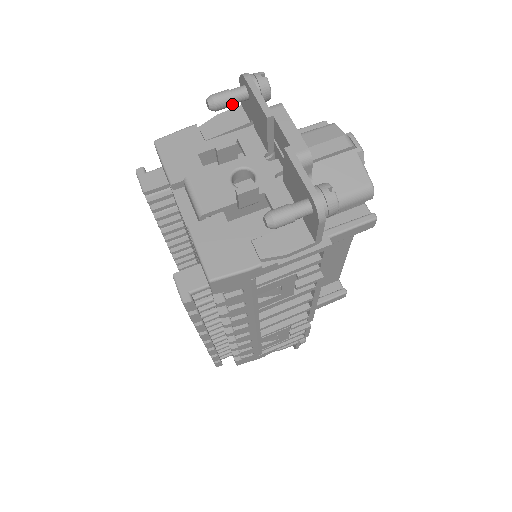
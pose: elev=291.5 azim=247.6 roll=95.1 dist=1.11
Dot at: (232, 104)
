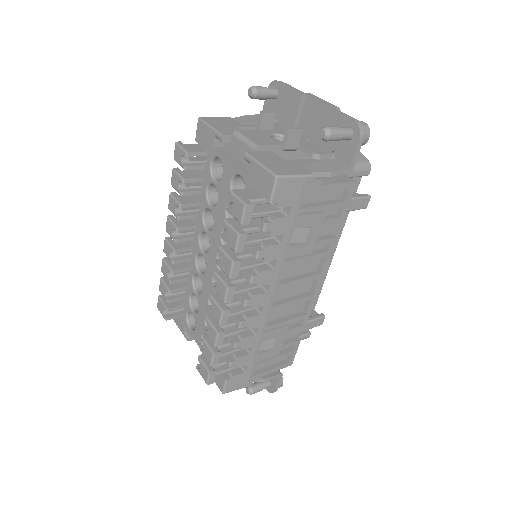
Dot at: (267, 96)
